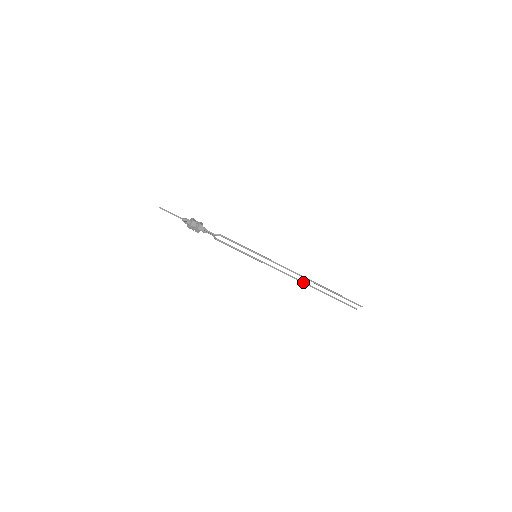
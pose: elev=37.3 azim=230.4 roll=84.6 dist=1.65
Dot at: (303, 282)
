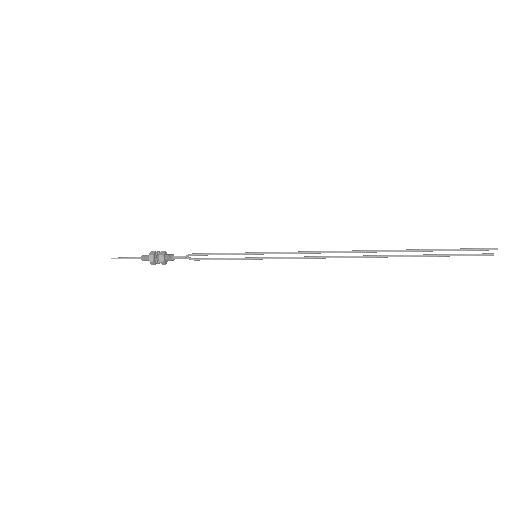
Dot at: (355, 257)
